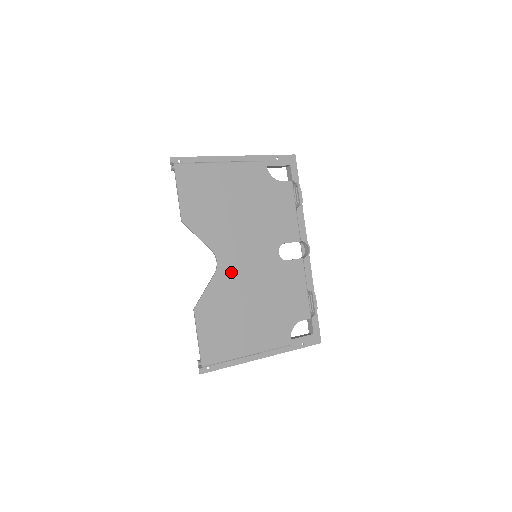
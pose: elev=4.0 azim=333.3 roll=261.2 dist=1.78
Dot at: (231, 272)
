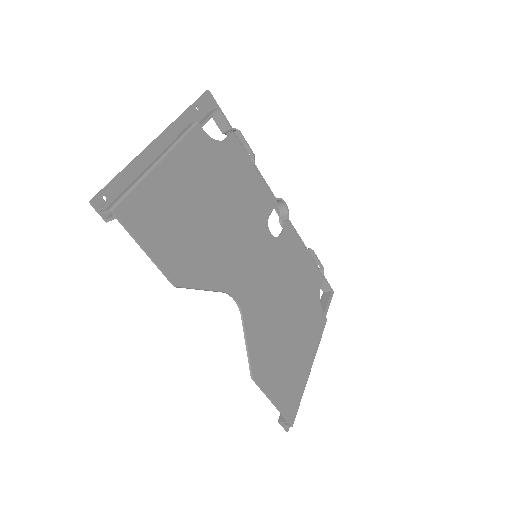
Dot at: (253, 299)
